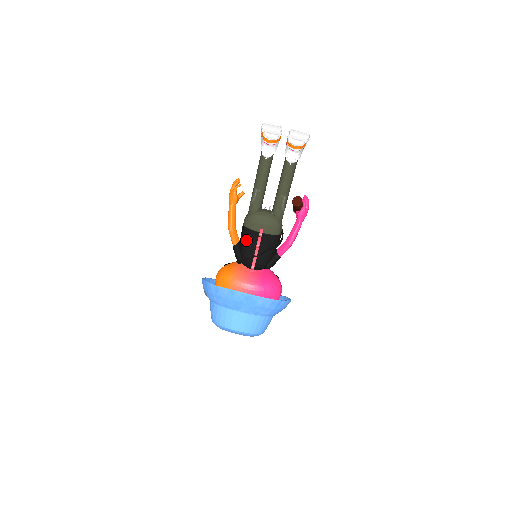
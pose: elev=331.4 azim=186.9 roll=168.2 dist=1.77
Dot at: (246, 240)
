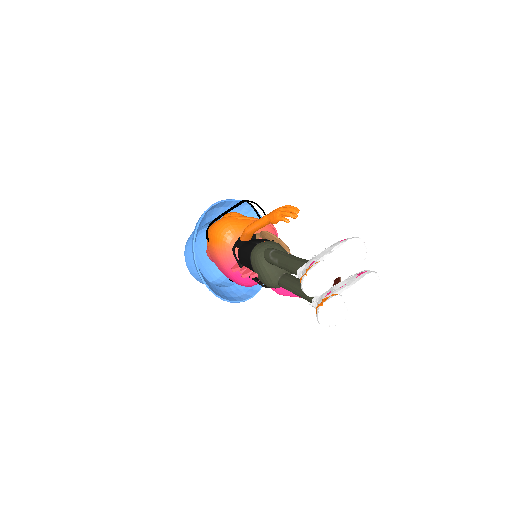
Dot at: (245, 256)
